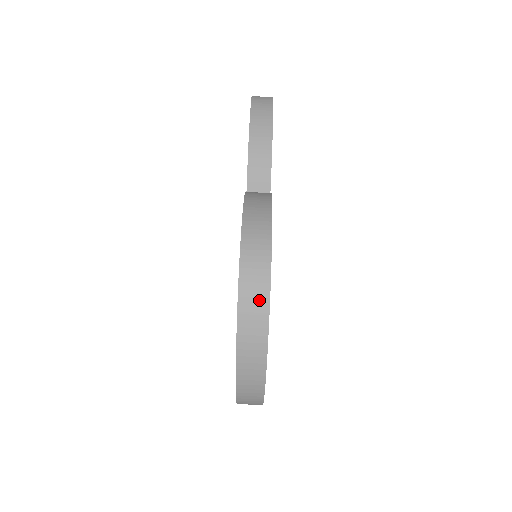
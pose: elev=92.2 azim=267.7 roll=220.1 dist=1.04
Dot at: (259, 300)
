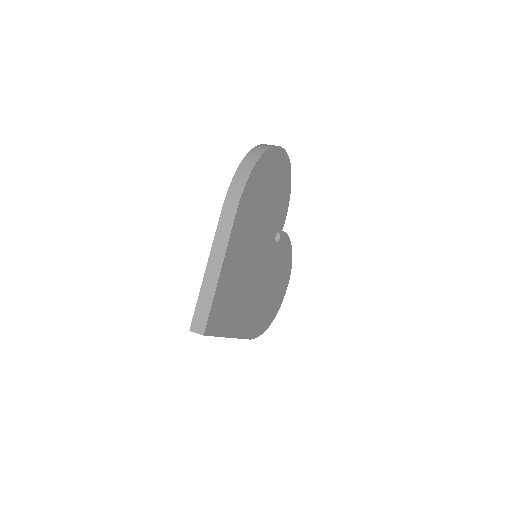
Dot at: occluded
